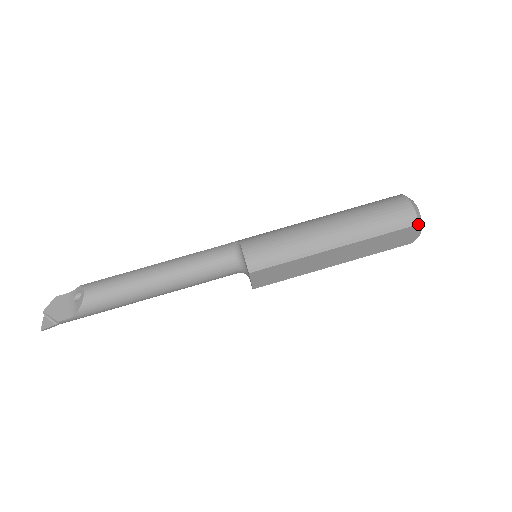
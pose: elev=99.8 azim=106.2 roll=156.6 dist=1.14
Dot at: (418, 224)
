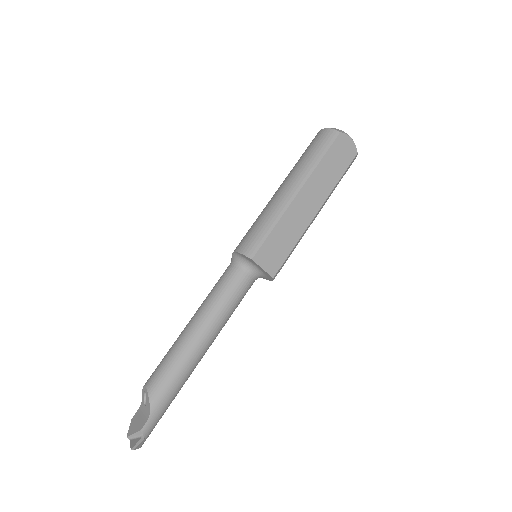
Dot at: (340, 132)
